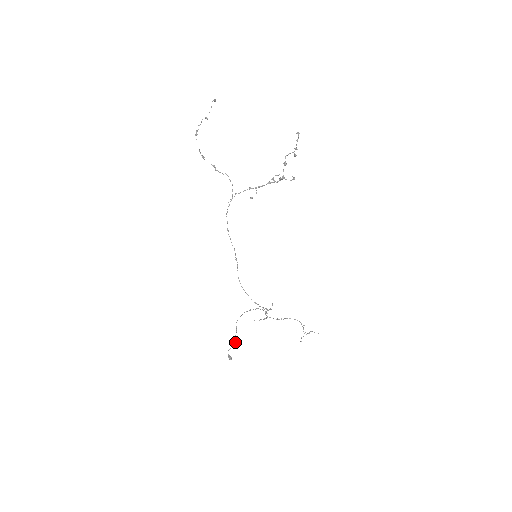
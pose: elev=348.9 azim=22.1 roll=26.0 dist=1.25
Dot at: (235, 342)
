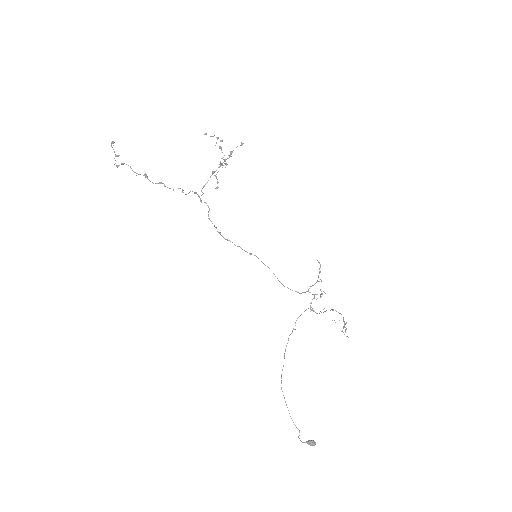
Dot at: occluded
